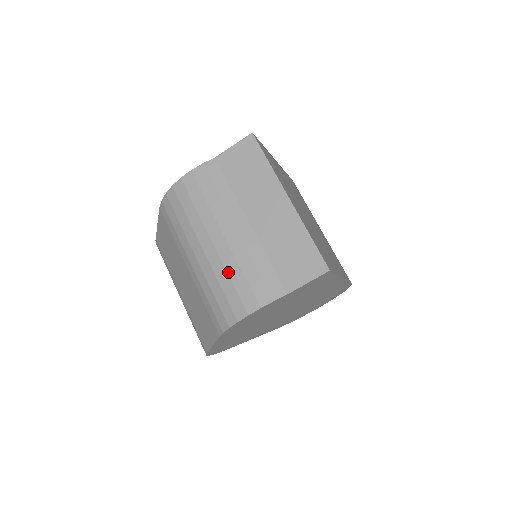
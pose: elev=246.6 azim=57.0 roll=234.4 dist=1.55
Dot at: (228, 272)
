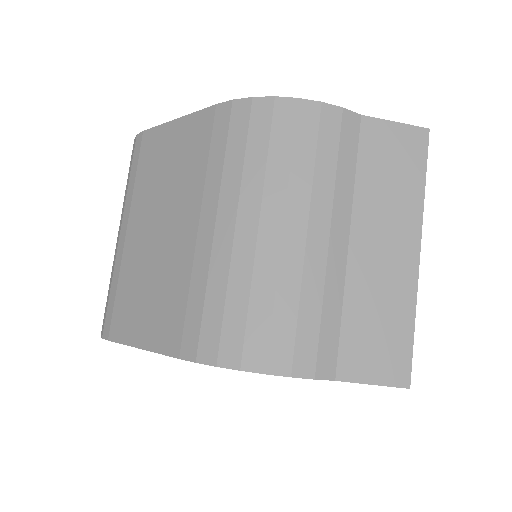
Dot at: (278, 289)
